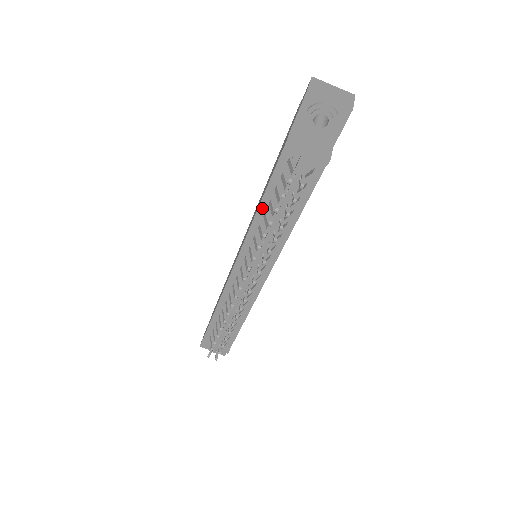
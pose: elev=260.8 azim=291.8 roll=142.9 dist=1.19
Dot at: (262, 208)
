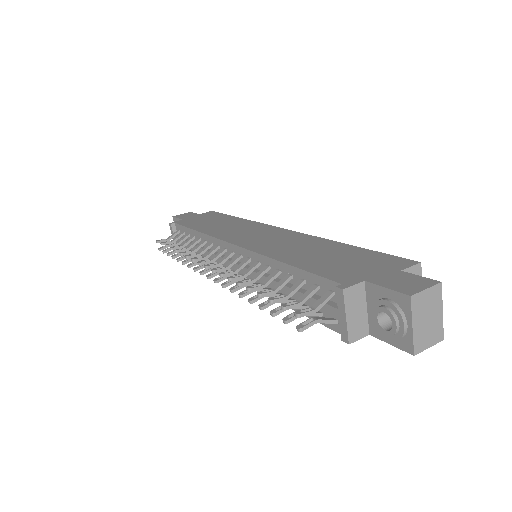
Dot at: (282, 266)
